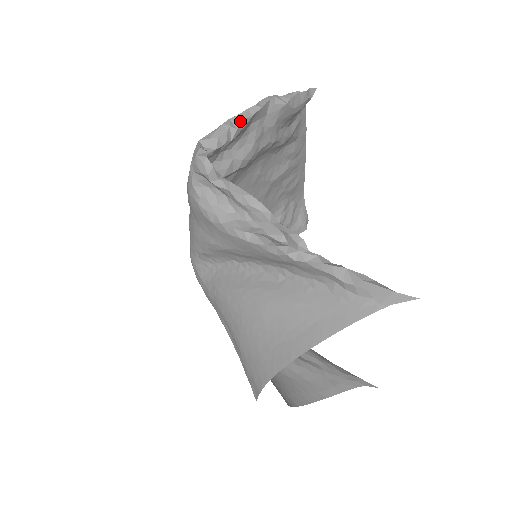
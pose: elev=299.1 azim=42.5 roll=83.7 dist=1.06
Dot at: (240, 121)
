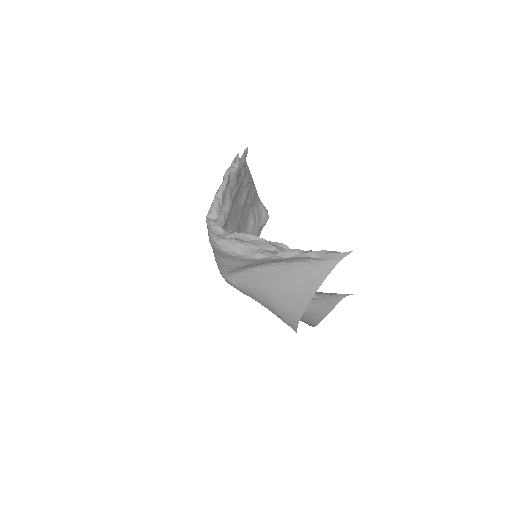
Dot at: (221, 194)
